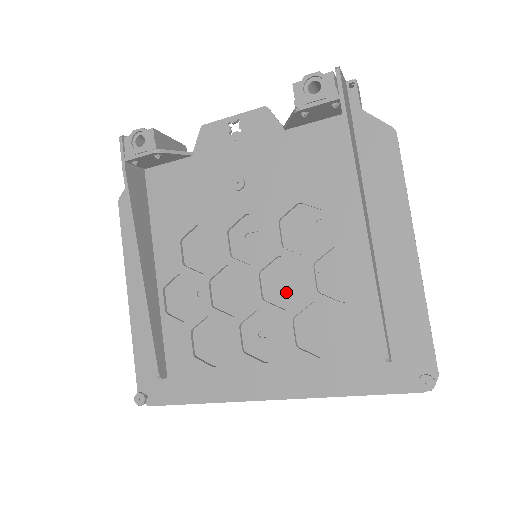
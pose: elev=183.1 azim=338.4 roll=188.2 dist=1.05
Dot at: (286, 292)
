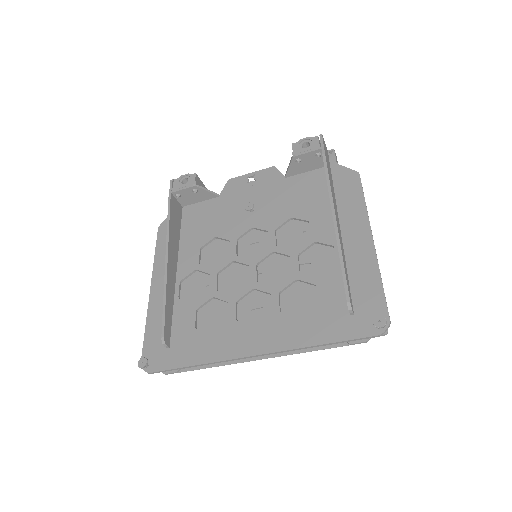
Dot at: (276, 279)
